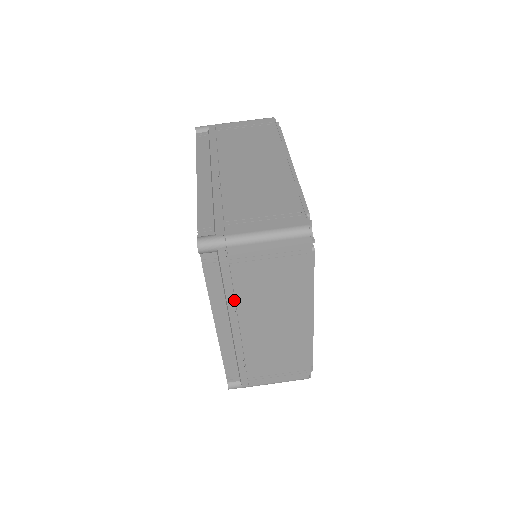
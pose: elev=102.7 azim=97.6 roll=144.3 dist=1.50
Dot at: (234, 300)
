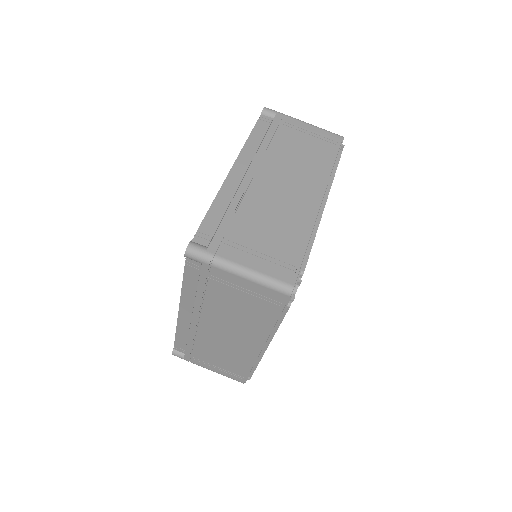
Dot at: (202, 303)
